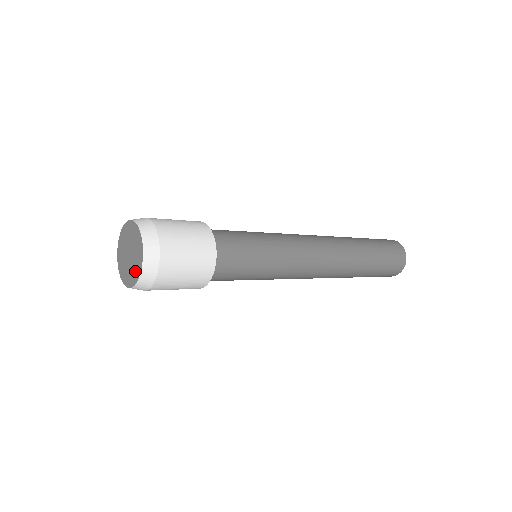
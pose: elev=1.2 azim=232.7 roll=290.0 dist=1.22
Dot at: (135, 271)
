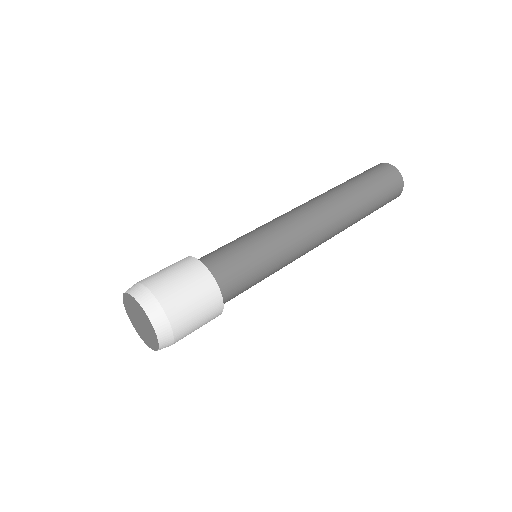
Dot at: (142, 335)
